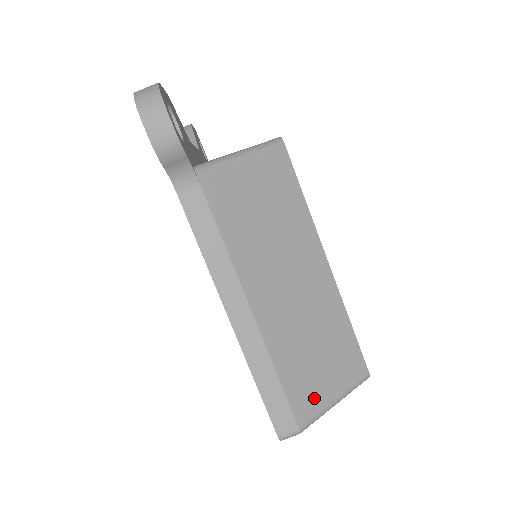
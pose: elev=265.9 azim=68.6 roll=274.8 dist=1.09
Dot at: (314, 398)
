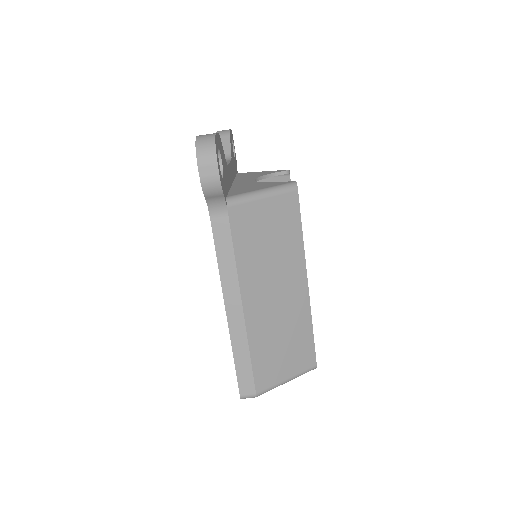
Dot at: (272, 376)
